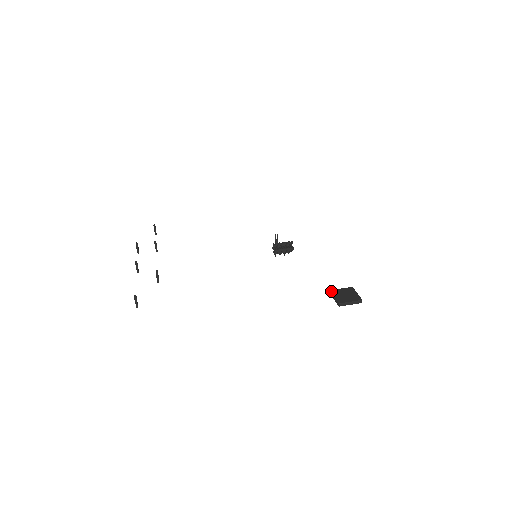
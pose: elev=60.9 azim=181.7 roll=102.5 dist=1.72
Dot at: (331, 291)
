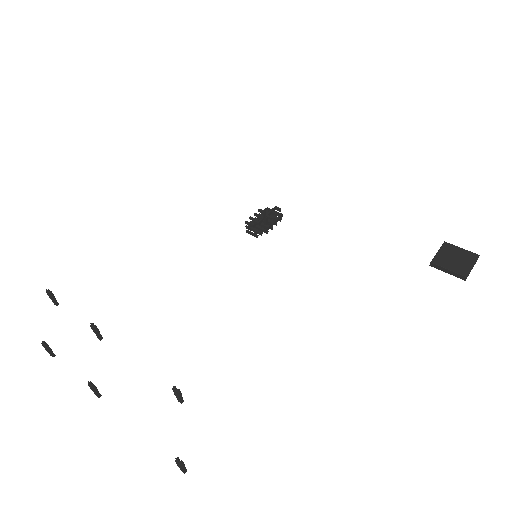
Dot at: (434, 263)
